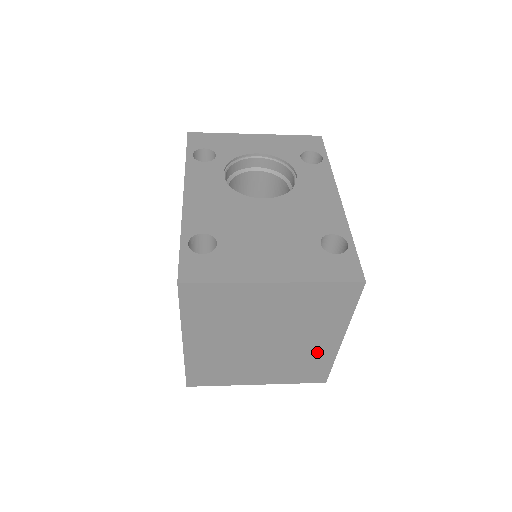
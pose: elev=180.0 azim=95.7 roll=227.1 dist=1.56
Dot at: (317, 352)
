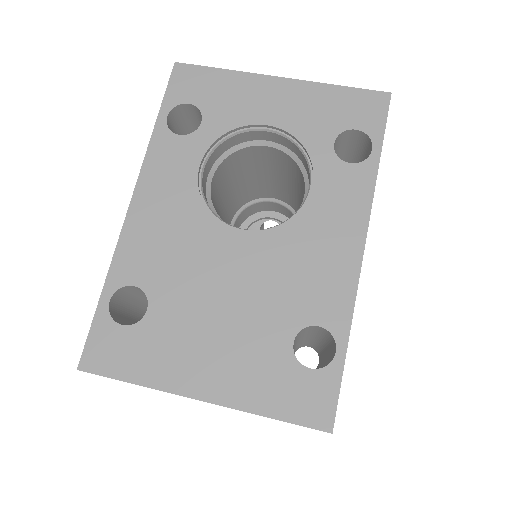
Dot at: occluded
